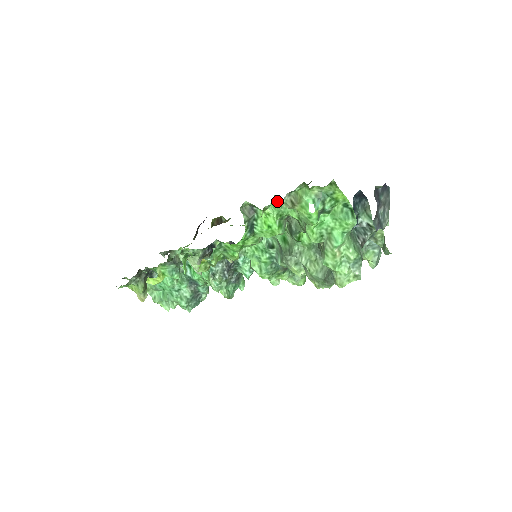
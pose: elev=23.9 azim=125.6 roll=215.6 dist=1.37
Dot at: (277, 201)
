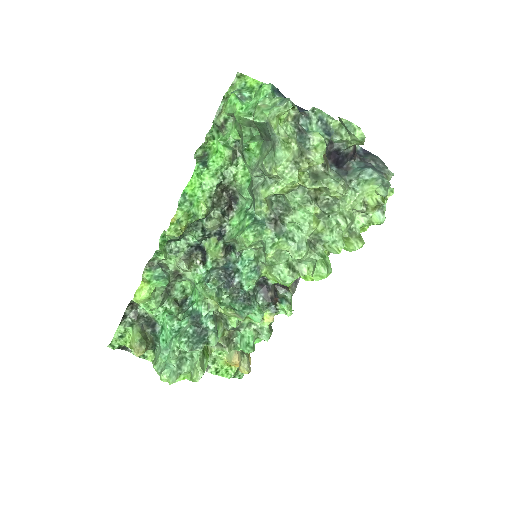
Dot at: occluded
